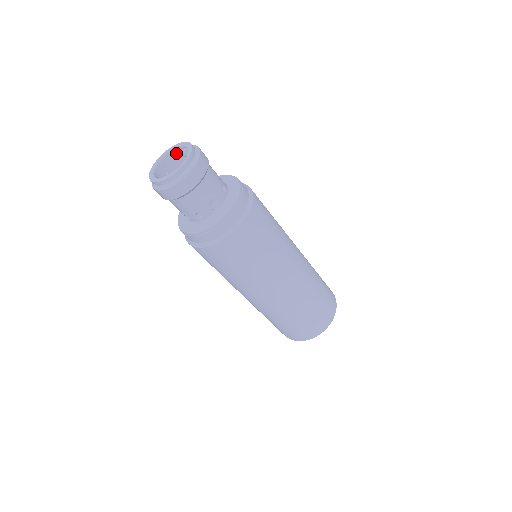
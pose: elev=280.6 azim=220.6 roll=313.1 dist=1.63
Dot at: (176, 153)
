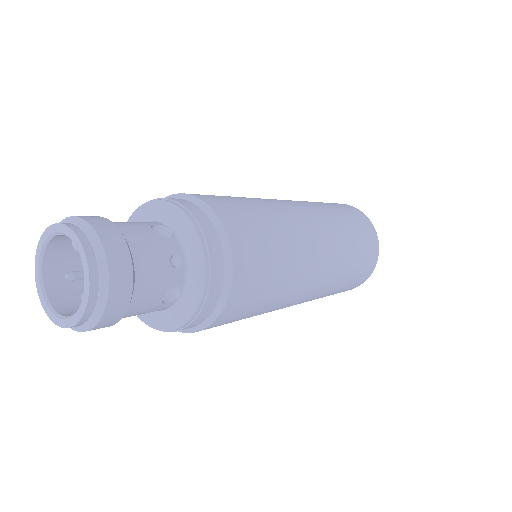
Dot at: (63, 235)
